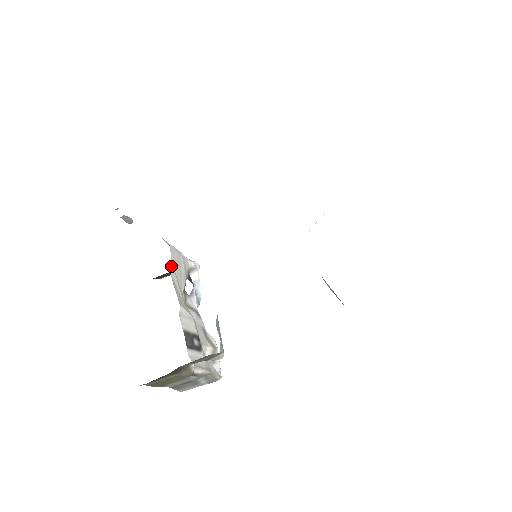
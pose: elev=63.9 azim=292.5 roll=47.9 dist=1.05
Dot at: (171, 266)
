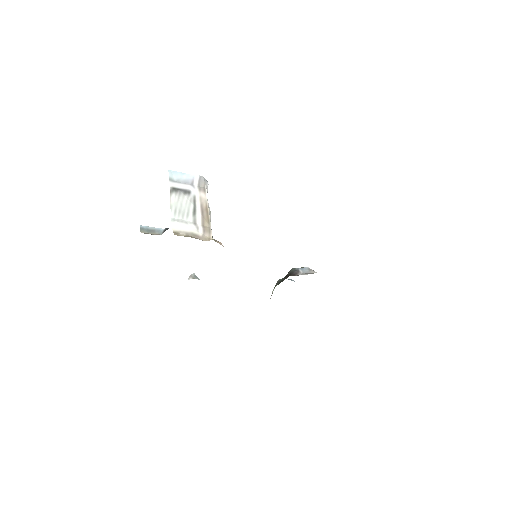
Dot at: occluded
